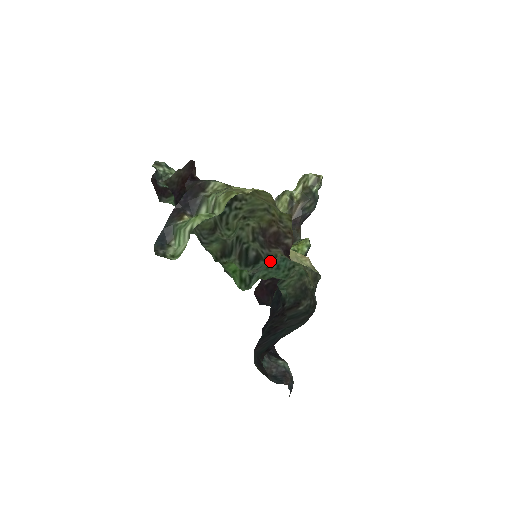
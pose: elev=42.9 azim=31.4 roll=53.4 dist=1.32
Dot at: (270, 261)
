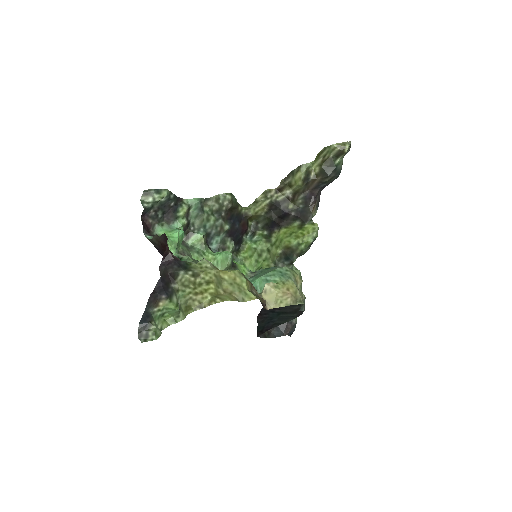
Dot at: occluded
